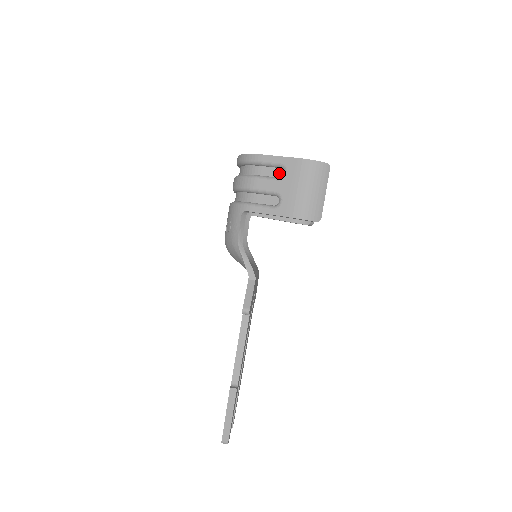
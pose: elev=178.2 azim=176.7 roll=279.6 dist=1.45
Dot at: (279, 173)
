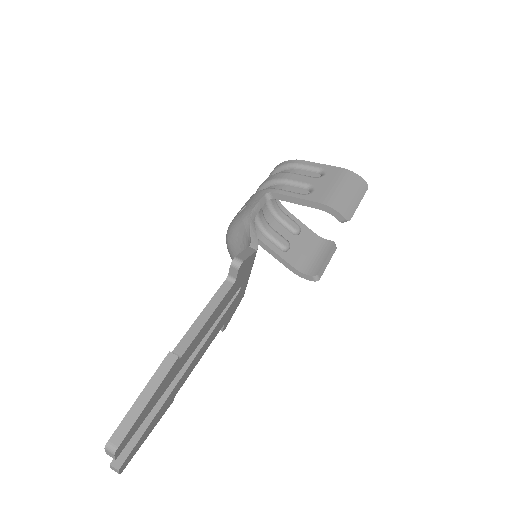
Dot at: occluded
